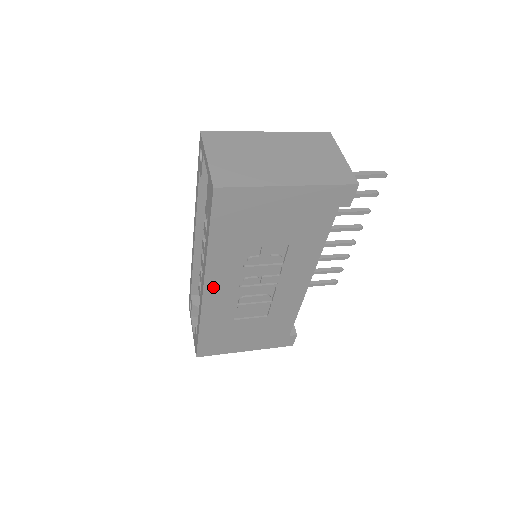
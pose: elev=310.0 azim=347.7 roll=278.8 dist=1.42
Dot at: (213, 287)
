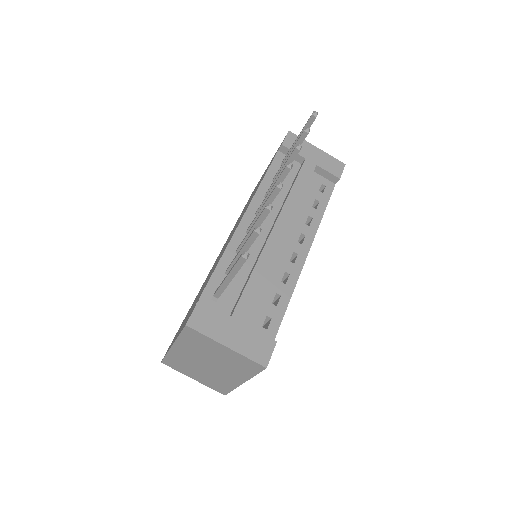
Dot at: occluded
